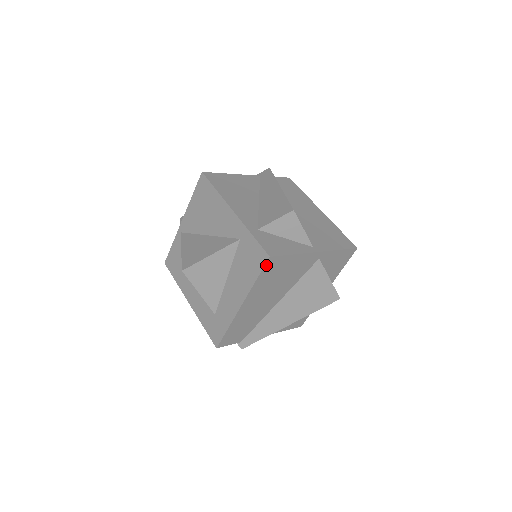
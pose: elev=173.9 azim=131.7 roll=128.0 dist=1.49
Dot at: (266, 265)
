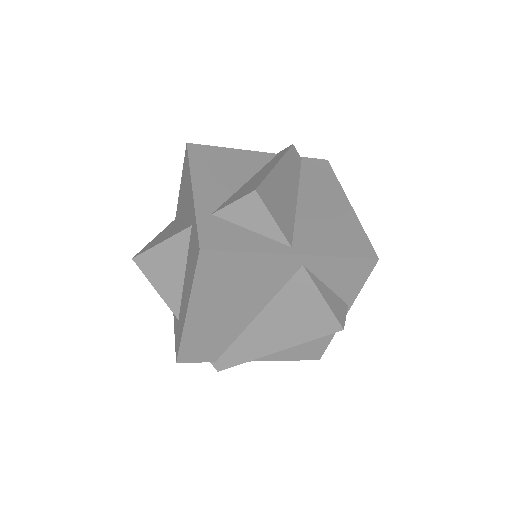
Dot at: (200, 261)
